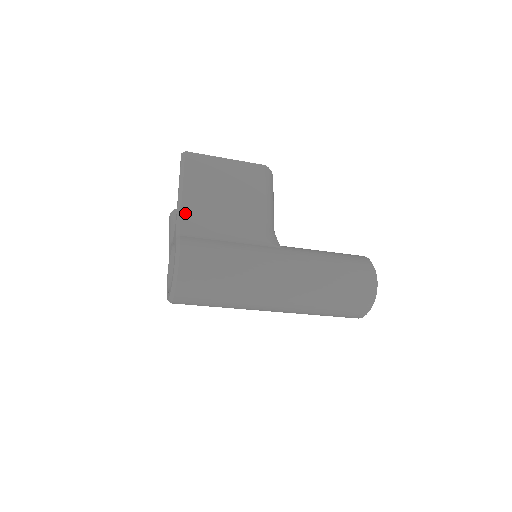
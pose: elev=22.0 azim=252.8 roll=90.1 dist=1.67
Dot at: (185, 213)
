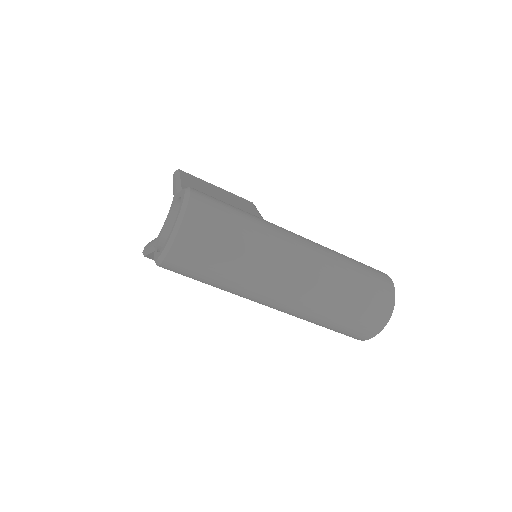
Dot at: occluded
